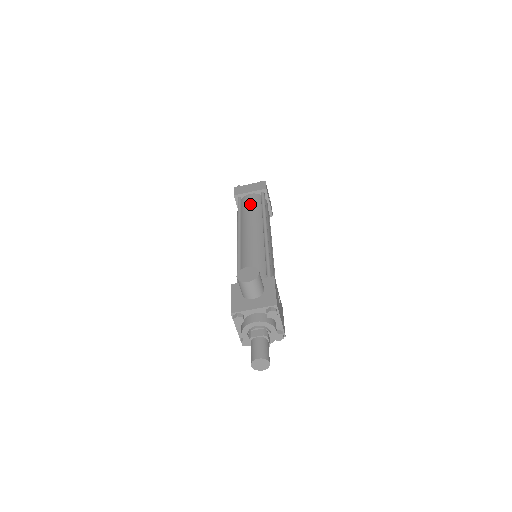
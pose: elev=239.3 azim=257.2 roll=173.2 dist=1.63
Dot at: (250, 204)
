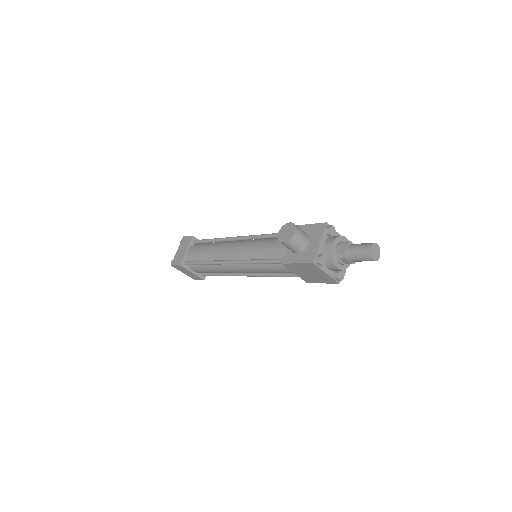
Dot at: (200, 251)
